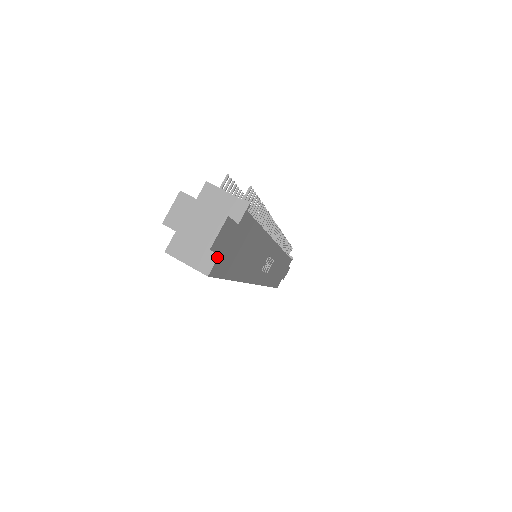
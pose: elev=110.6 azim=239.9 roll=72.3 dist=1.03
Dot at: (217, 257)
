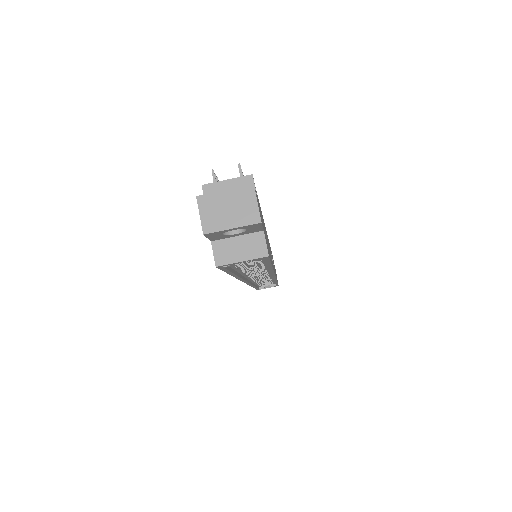
Dot at: (263, 235)
